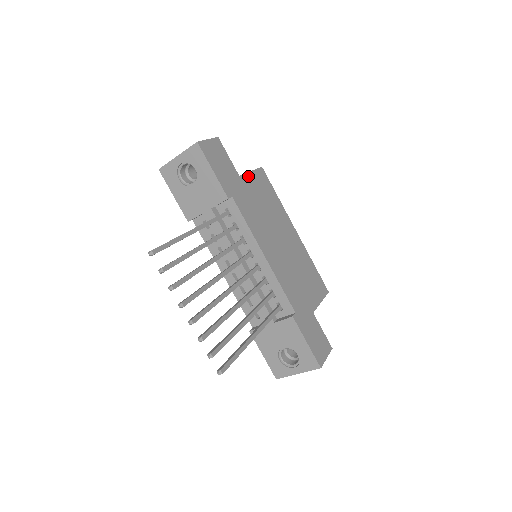
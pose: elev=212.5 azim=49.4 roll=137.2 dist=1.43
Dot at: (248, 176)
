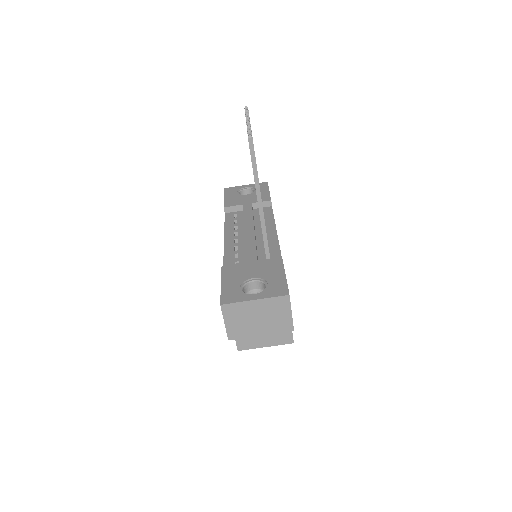
Dot at: occluded
